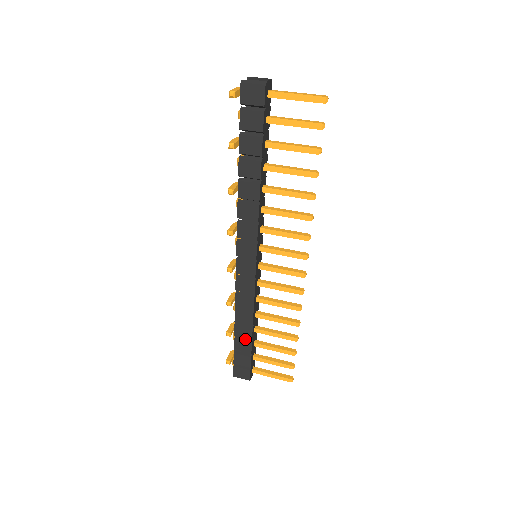
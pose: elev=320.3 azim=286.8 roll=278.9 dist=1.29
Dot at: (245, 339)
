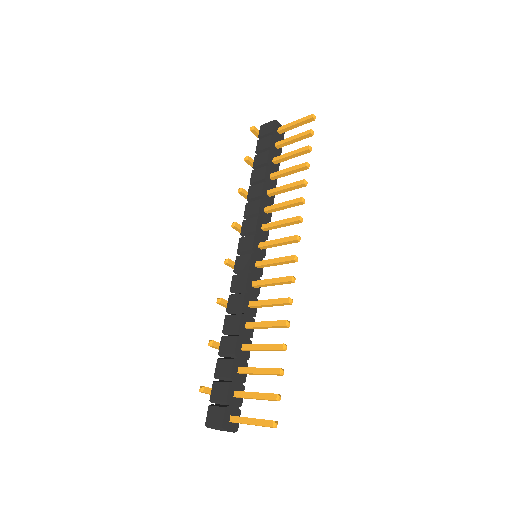
Dot at: (229, 358)
